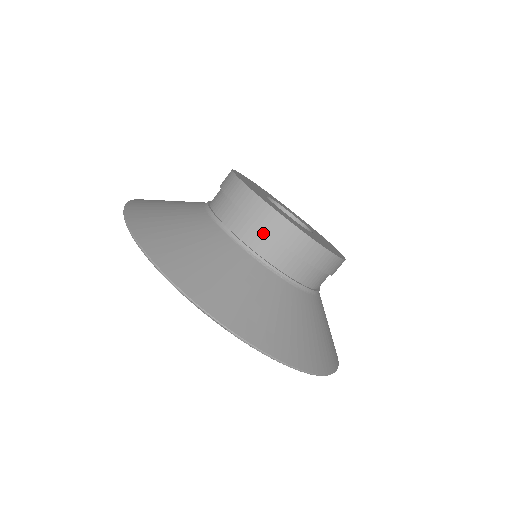
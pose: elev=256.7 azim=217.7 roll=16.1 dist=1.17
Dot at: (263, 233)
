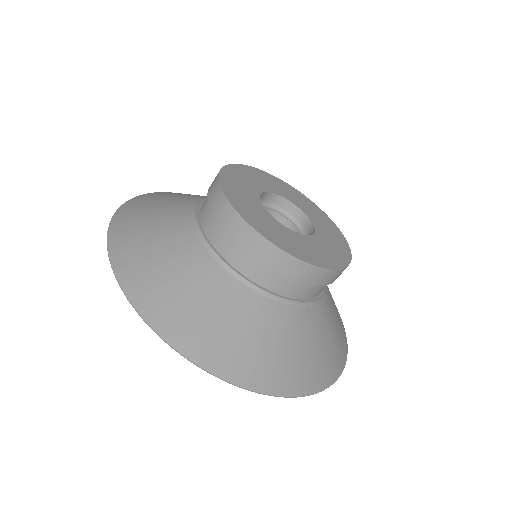
Dot at: (312, 286)
